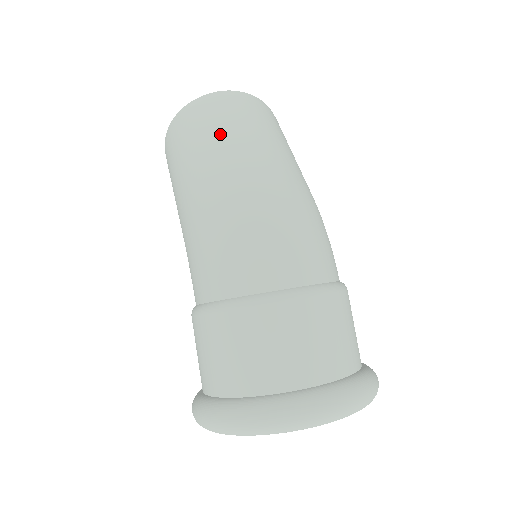
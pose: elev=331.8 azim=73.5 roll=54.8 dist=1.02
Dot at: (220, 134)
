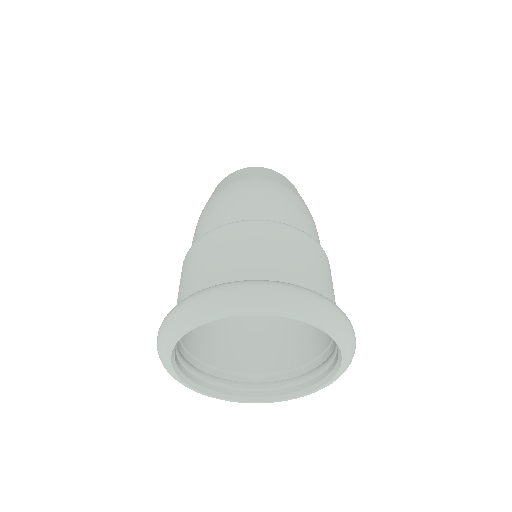
Dot at: (239, 174)
